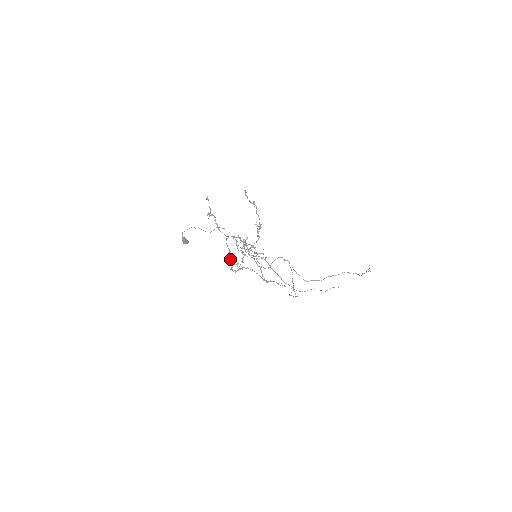
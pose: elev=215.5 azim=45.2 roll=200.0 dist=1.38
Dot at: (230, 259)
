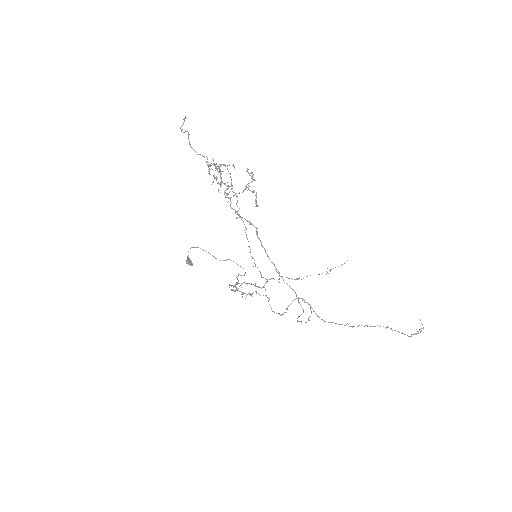
Dot at: (235, 286)
